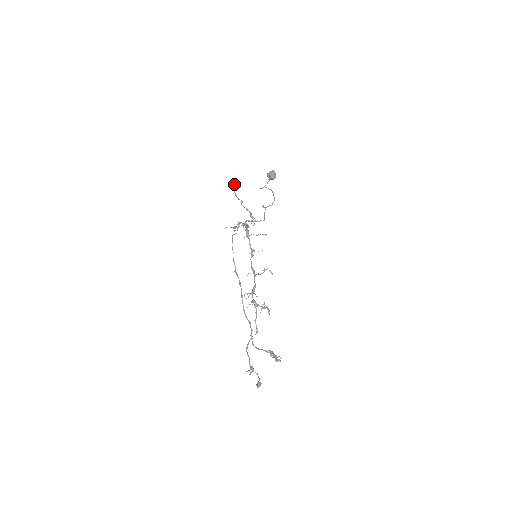
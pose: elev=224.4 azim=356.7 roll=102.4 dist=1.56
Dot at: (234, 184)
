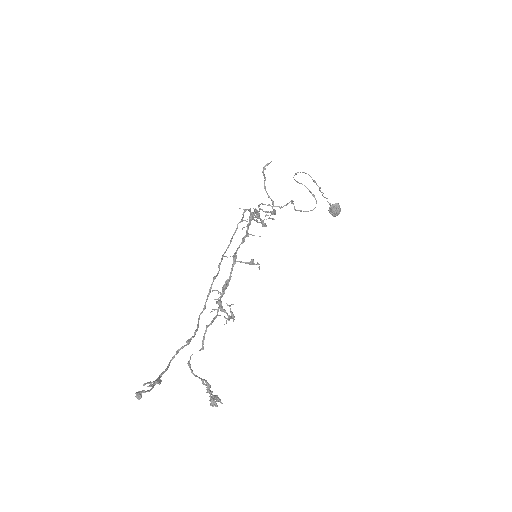
Dot at: (264, 167)
